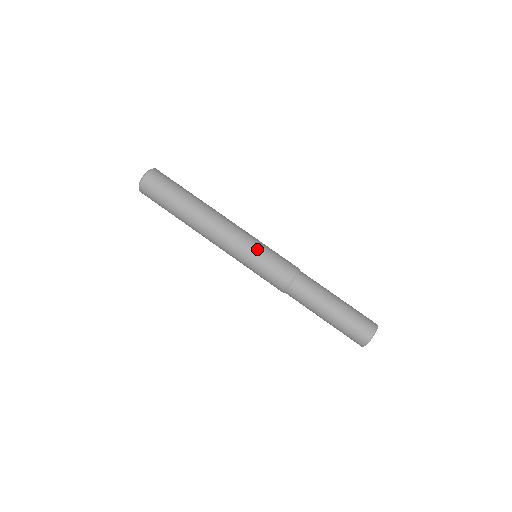
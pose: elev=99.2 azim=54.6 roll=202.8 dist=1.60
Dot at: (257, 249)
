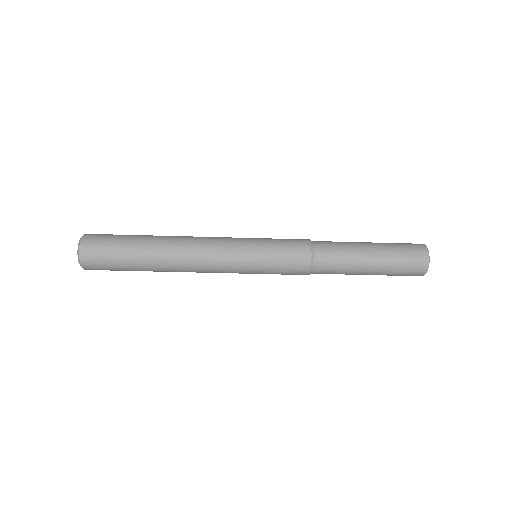
Dot at: (254, 253)
